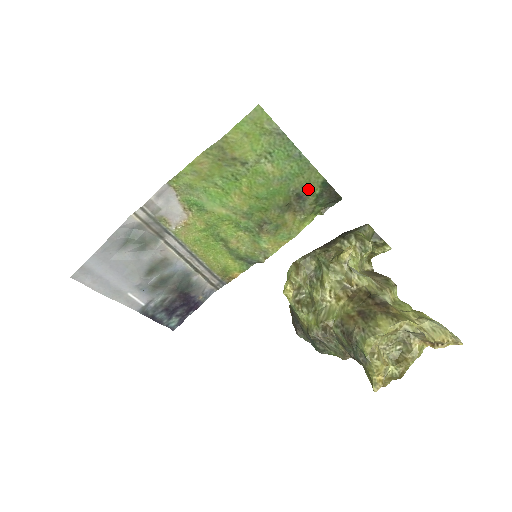
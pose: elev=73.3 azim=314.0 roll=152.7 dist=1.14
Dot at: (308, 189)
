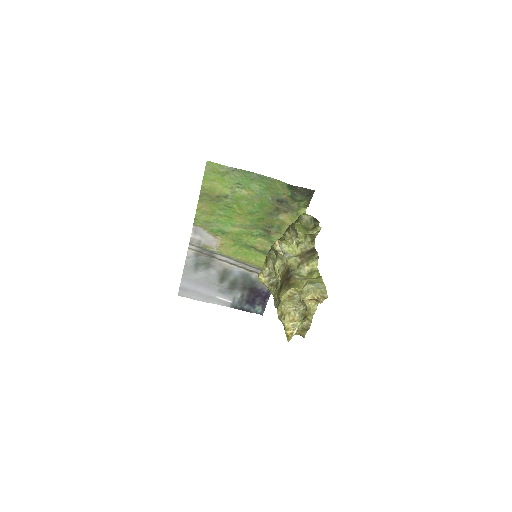
Dot at: (282, 194)
